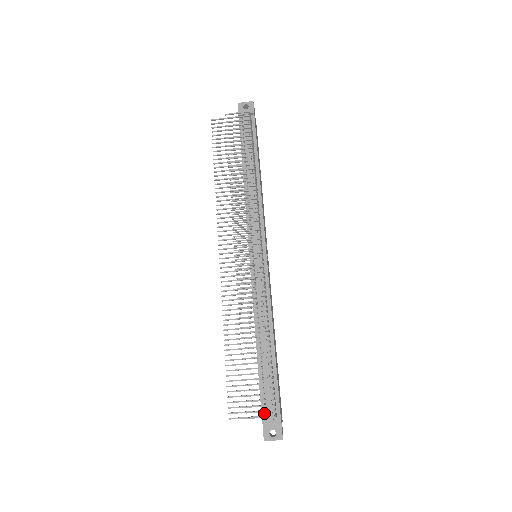
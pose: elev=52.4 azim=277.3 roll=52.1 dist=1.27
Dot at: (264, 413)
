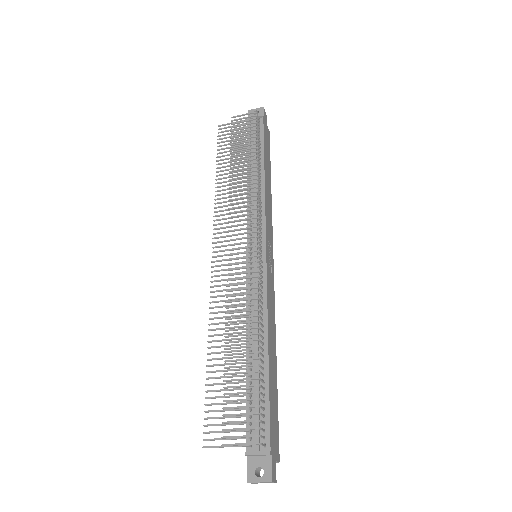
Dot at: (249, 442)
